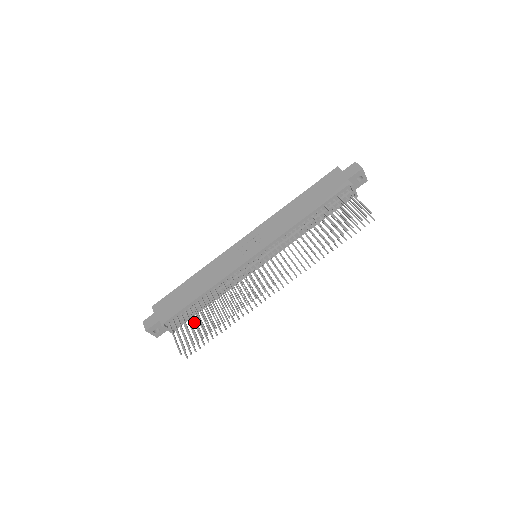
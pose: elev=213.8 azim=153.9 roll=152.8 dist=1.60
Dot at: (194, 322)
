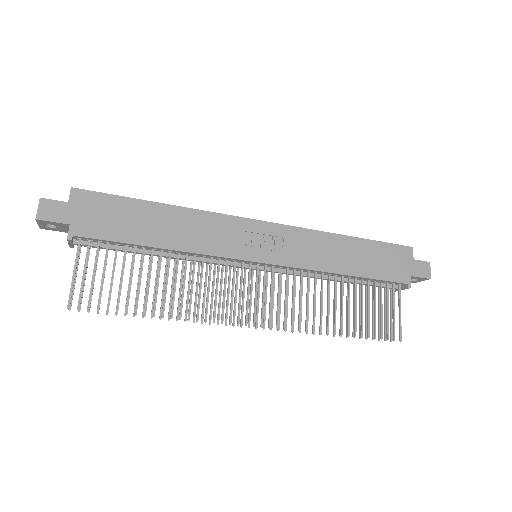
Dot at: occluded
